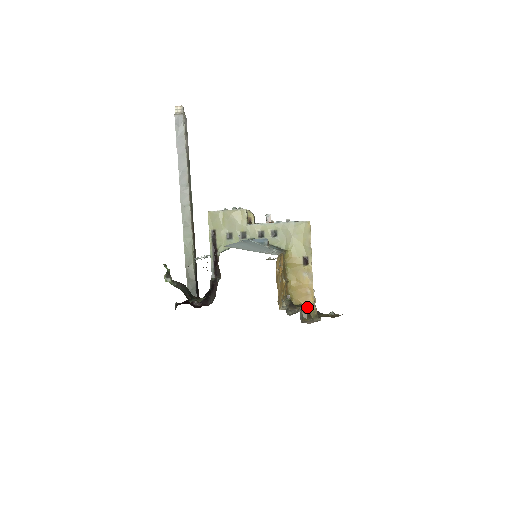
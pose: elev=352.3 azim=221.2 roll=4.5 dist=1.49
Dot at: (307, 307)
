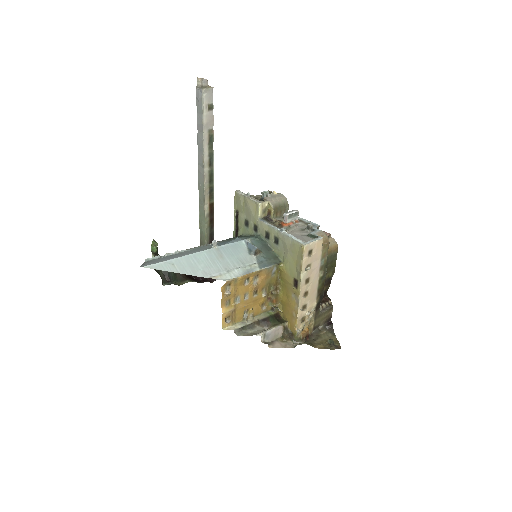
Dot at: (291, 327)
